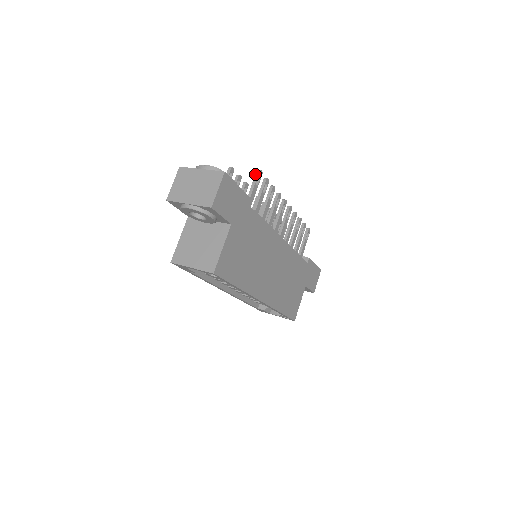
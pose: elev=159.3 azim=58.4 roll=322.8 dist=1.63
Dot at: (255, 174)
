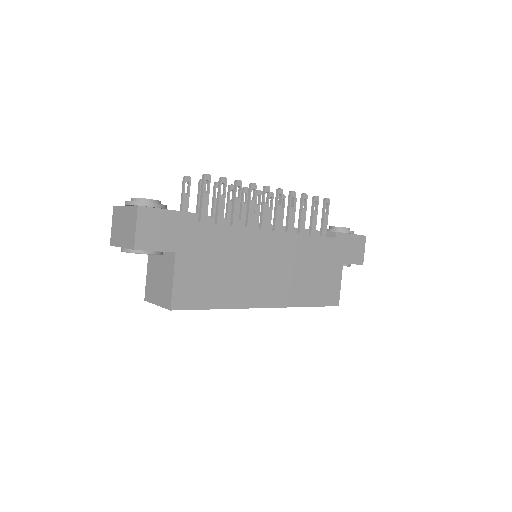
Dot at: occluded
